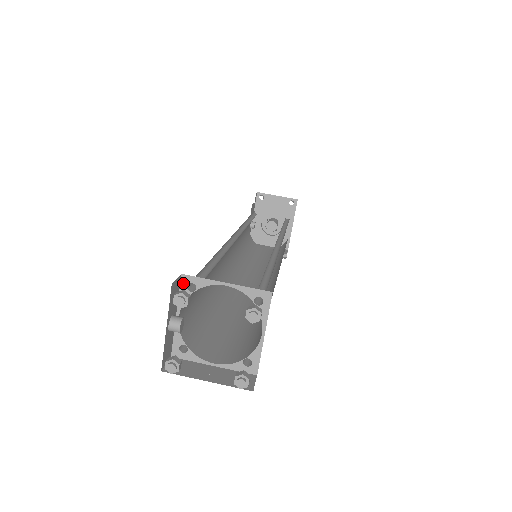
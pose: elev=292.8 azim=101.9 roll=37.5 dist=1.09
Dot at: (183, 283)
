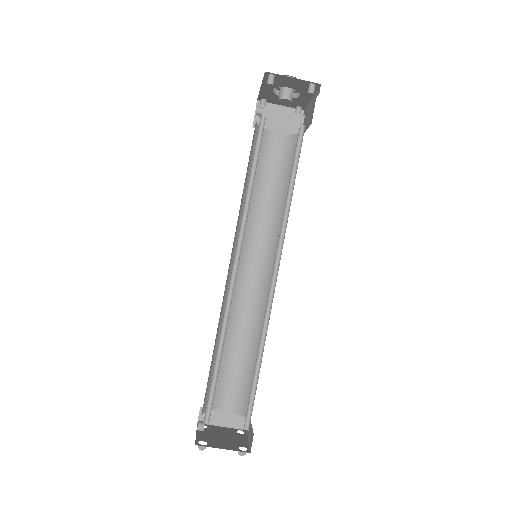
Dot at: occluded
